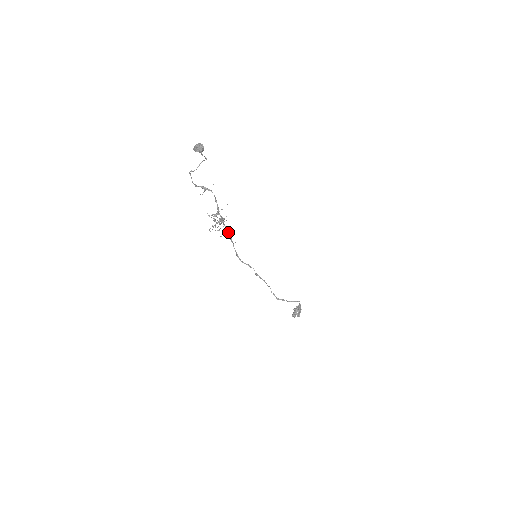
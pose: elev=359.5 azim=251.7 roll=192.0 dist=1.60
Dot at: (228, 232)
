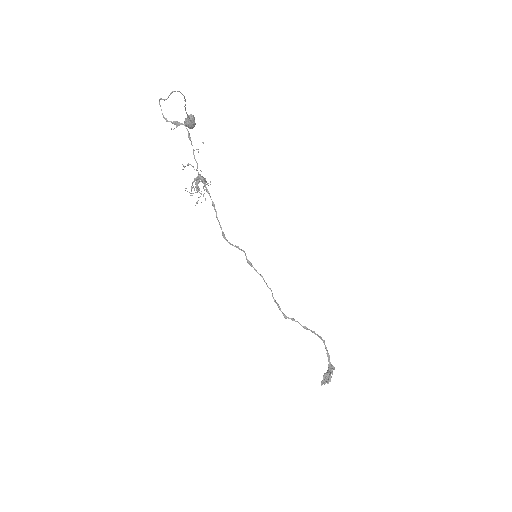
Dot at: (209, 193)
